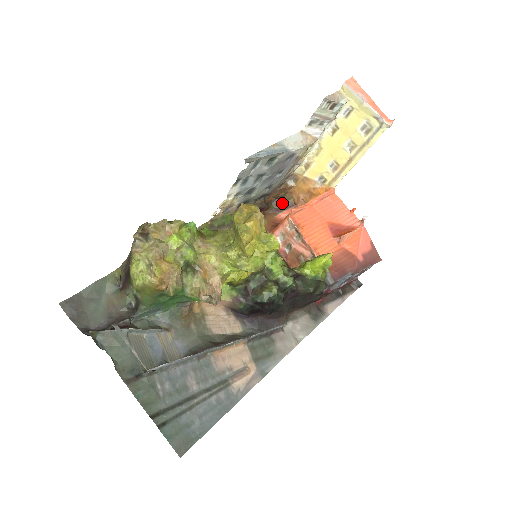
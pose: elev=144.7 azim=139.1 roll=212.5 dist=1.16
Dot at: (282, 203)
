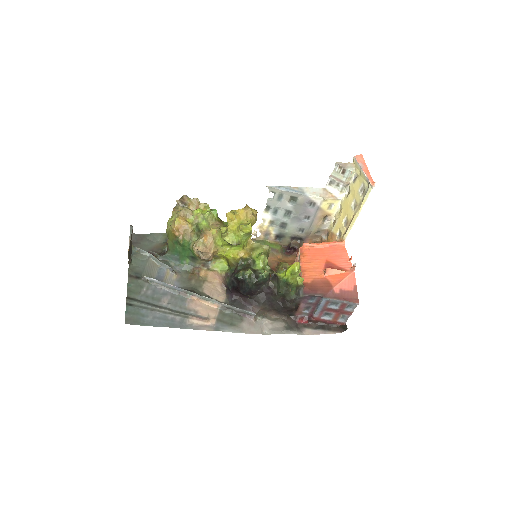
Dot at: occluded
